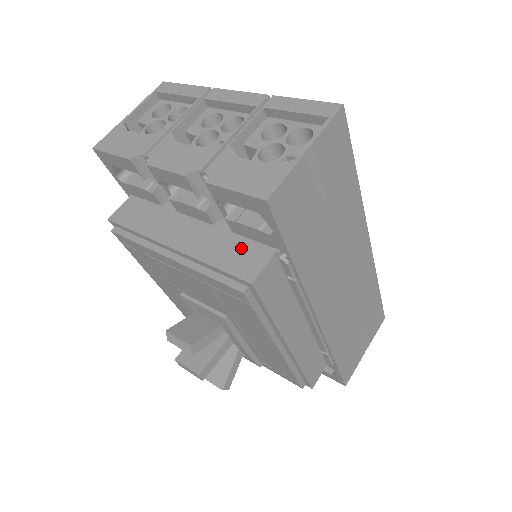
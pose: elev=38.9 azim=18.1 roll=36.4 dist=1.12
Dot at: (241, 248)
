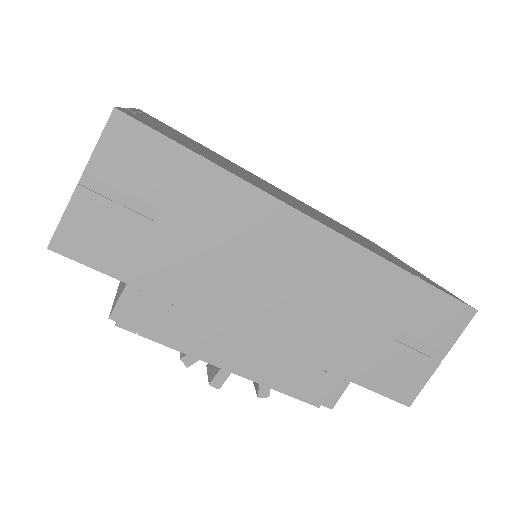
Dot at: occluded
